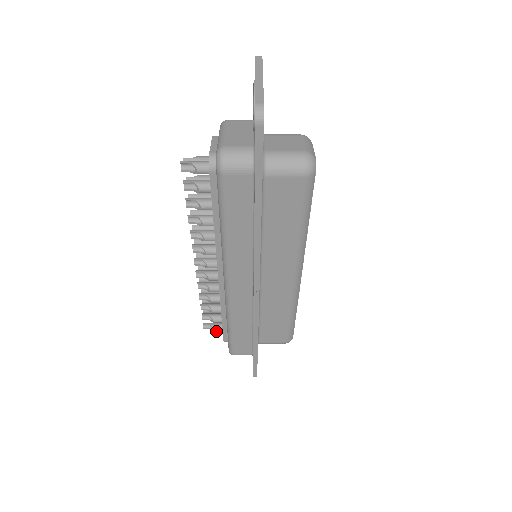
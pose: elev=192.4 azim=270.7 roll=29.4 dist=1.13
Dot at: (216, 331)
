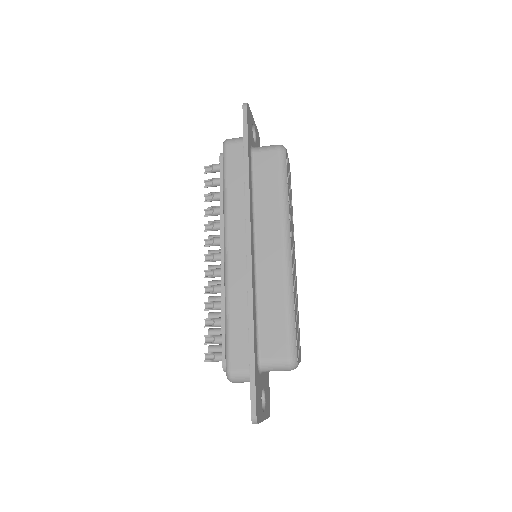
Dot at: (216, 358)
